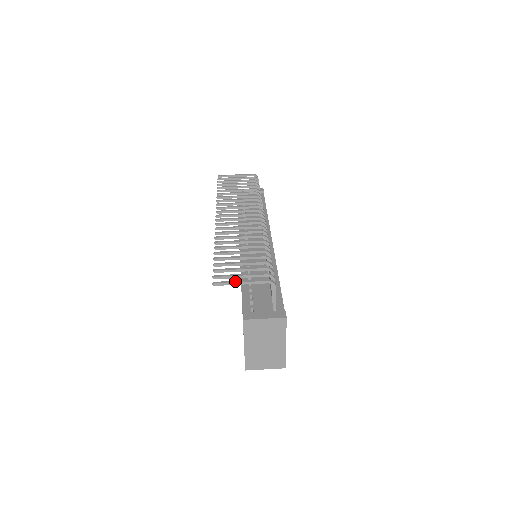
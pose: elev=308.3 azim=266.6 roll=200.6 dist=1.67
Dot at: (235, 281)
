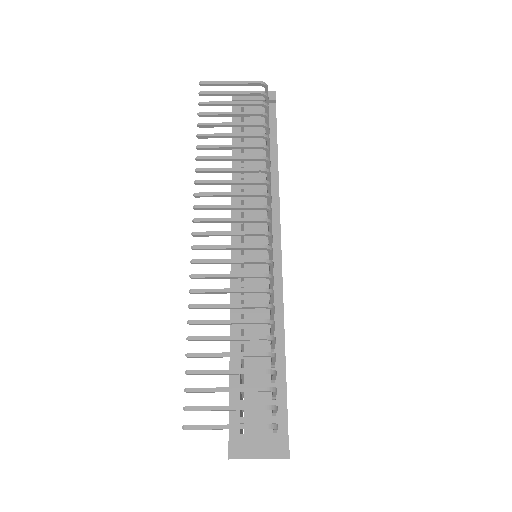
Dot at: (217, 426)
